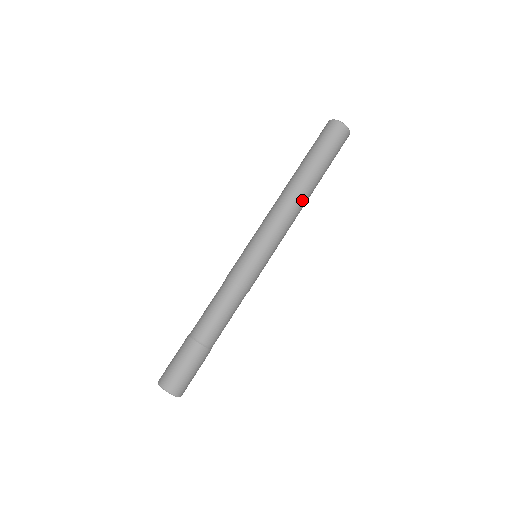
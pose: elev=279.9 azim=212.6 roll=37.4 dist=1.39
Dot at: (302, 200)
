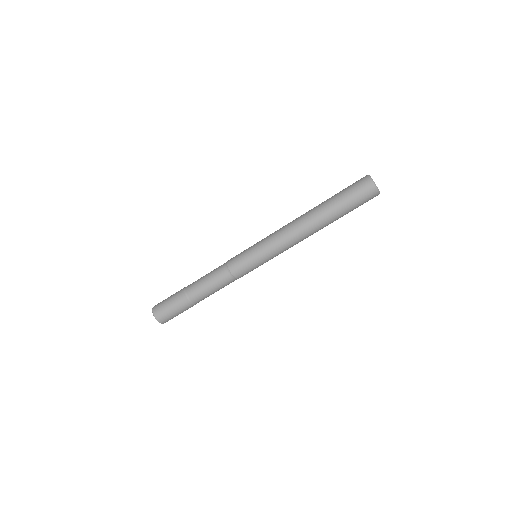
Dot at: occluded
